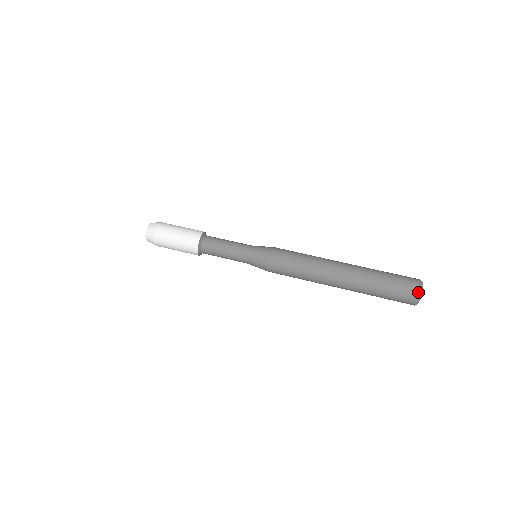
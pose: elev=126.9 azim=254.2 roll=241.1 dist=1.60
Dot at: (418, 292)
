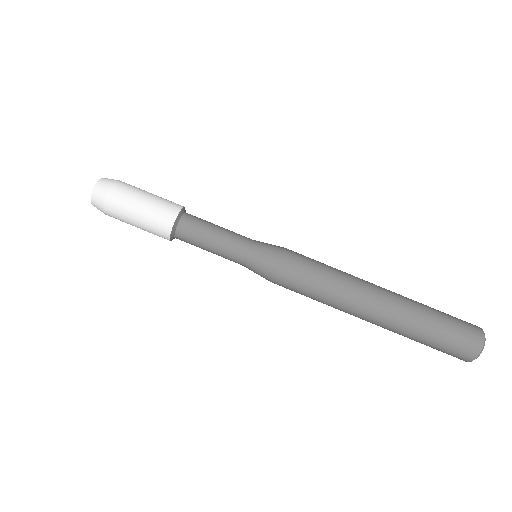
Dot at: (472, 358)
